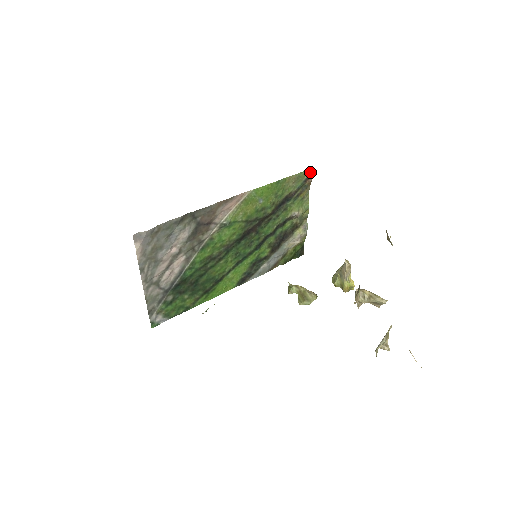
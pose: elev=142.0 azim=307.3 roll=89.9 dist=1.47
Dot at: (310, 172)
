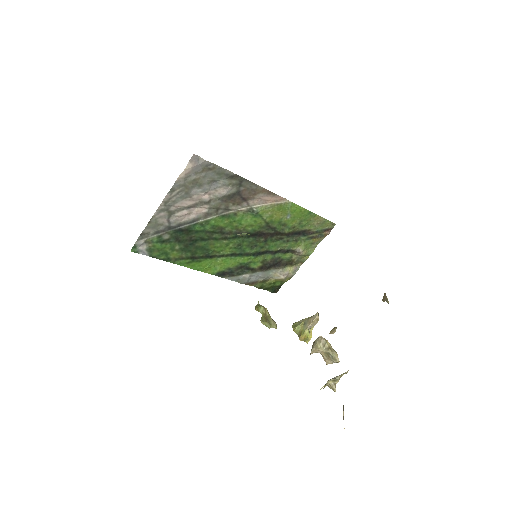
Dot at: (333, 226)
